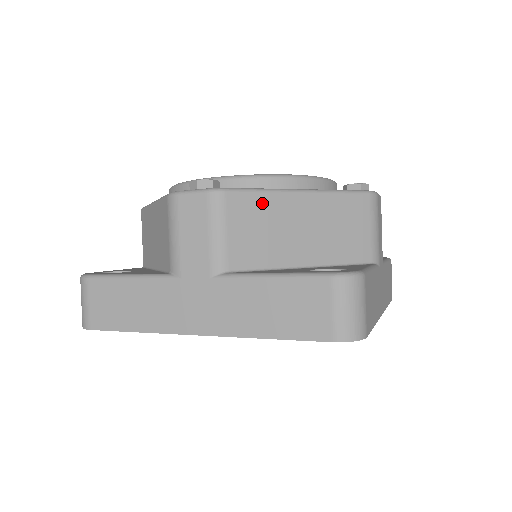
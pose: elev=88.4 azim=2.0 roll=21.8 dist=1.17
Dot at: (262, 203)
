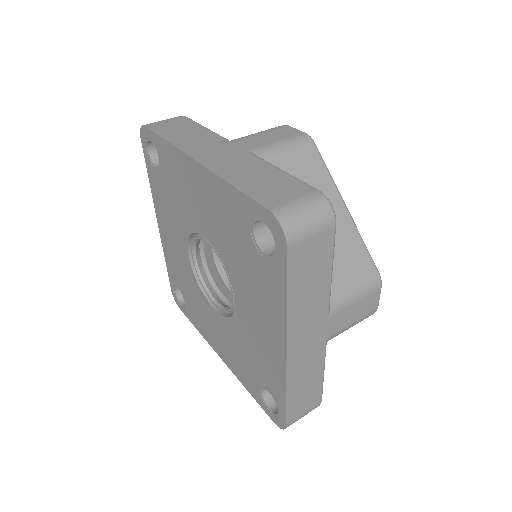
Dot at: (321, 174)
